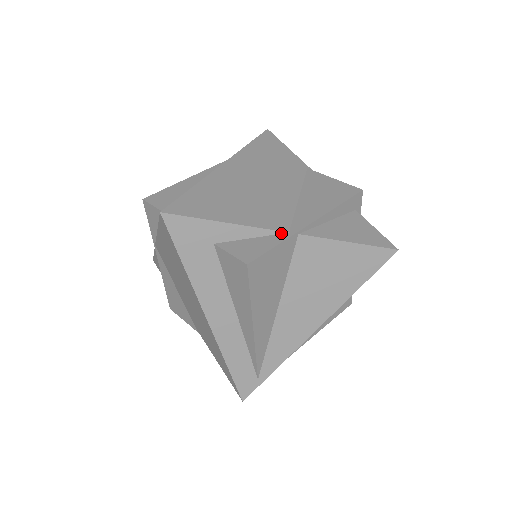
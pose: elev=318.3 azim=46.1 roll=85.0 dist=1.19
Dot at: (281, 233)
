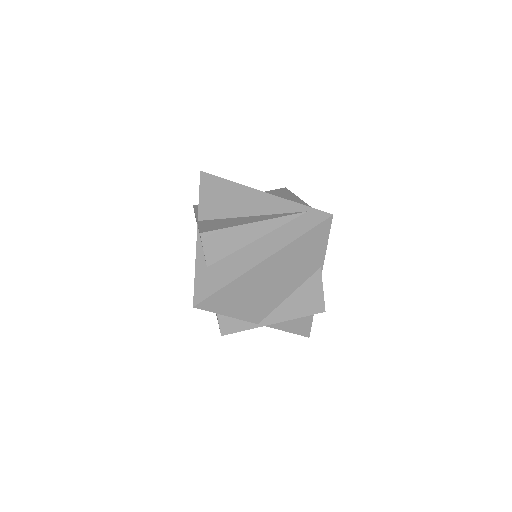
Dot at: (254, 323)
